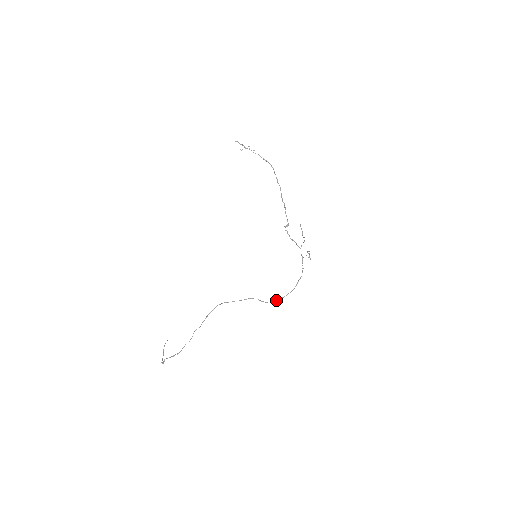
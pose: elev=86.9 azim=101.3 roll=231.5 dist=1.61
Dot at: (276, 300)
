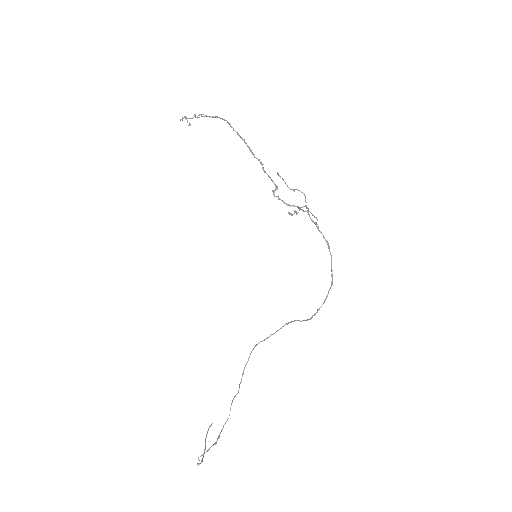
Dot at: (317, 310)
